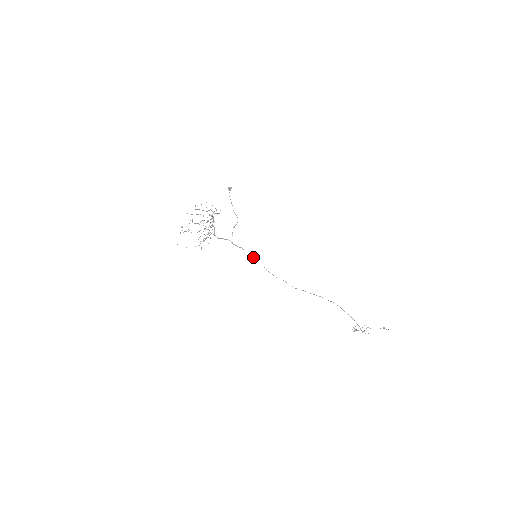
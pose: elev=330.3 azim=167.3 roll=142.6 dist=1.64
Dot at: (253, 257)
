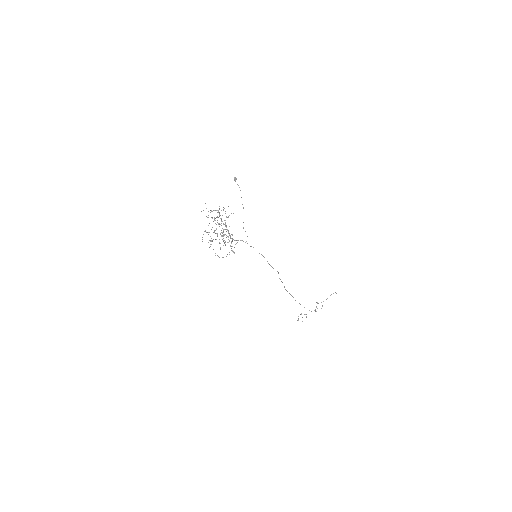
Dot at: (261, 254)
